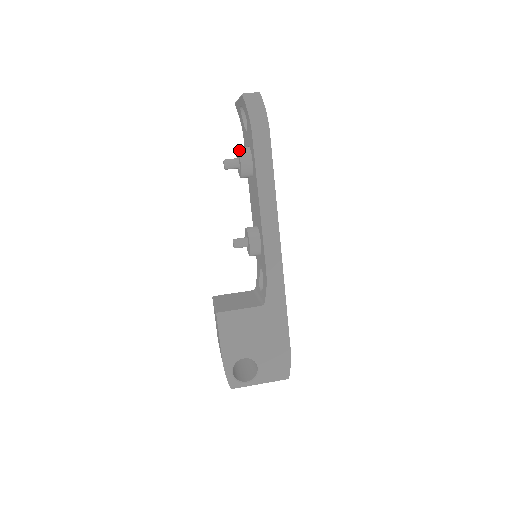
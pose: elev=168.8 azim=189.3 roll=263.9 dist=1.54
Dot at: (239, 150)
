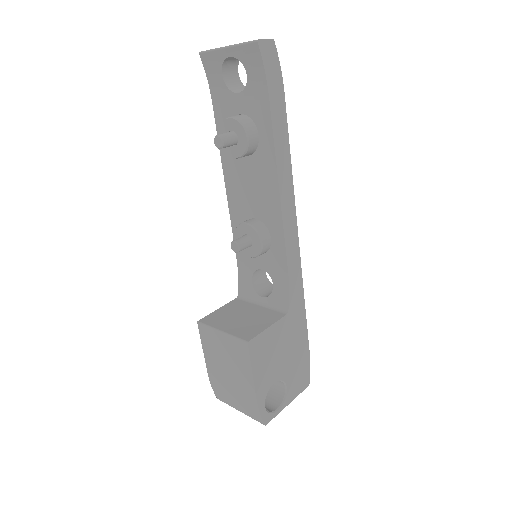
Dot at: (239, 120)
